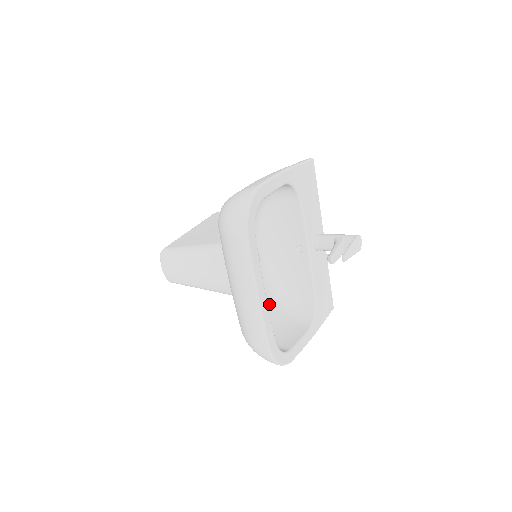
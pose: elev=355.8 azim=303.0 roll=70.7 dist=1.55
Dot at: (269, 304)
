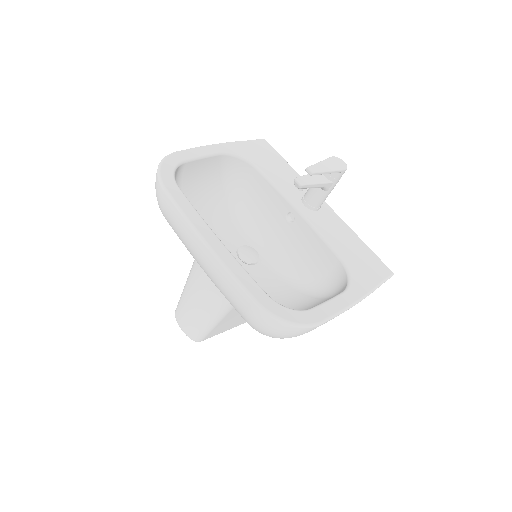
Dot at: (293, 296)
